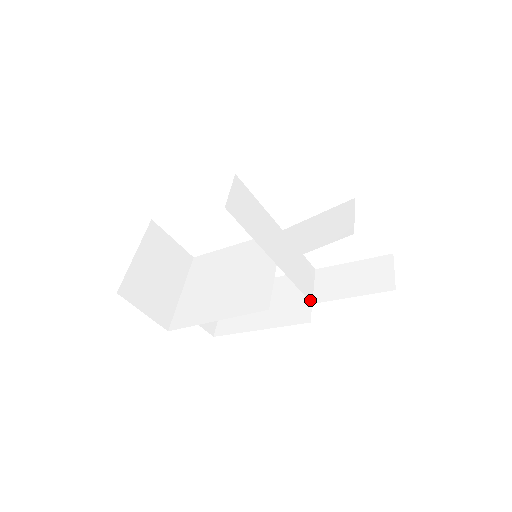
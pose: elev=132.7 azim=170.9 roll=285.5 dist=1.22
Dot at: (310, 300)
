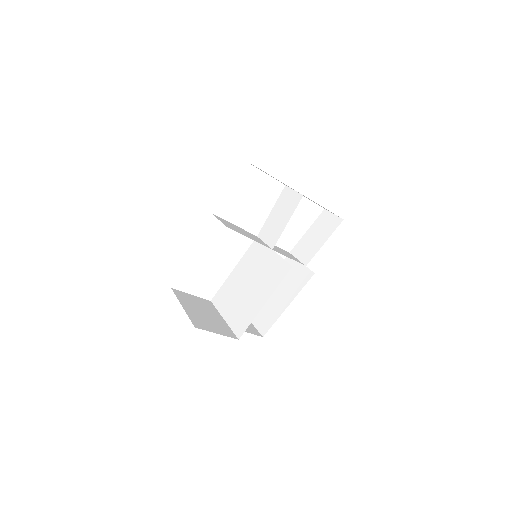
Dot at: (303, 265)
